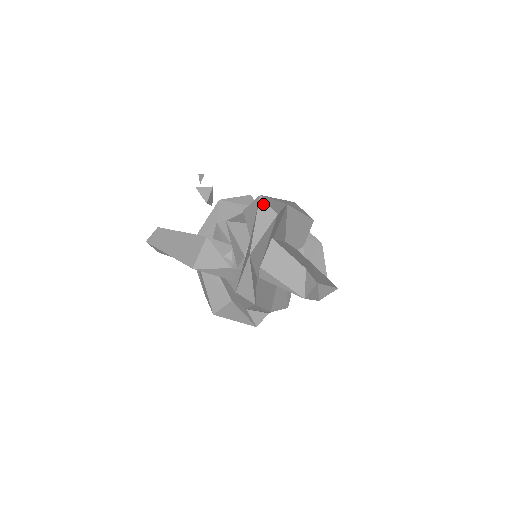
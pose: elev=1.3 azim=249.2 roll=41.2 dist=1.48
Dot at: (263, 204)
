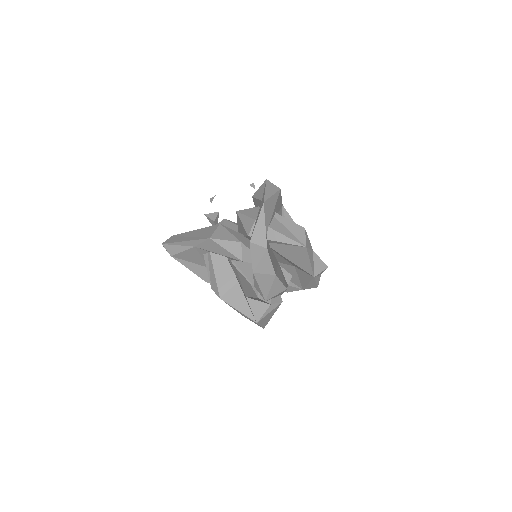
Dot at: (269, 183)
